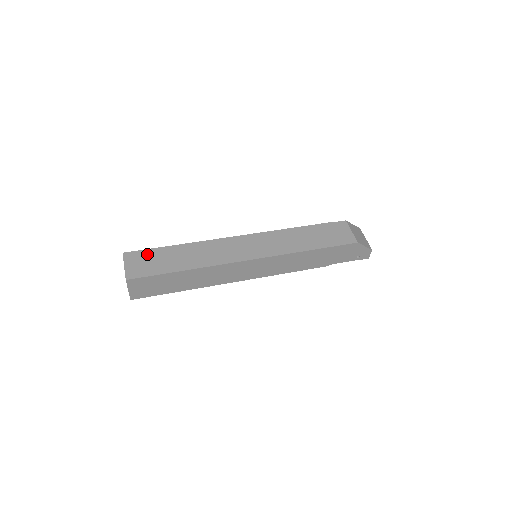
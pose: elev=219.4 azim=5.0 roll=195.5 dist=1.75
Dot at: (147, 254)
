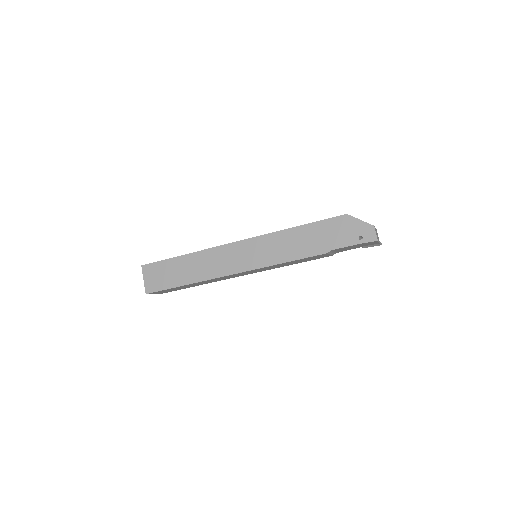
Dot at: occluded
